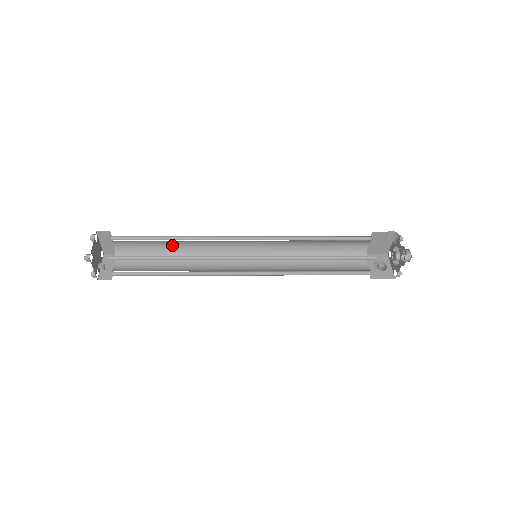
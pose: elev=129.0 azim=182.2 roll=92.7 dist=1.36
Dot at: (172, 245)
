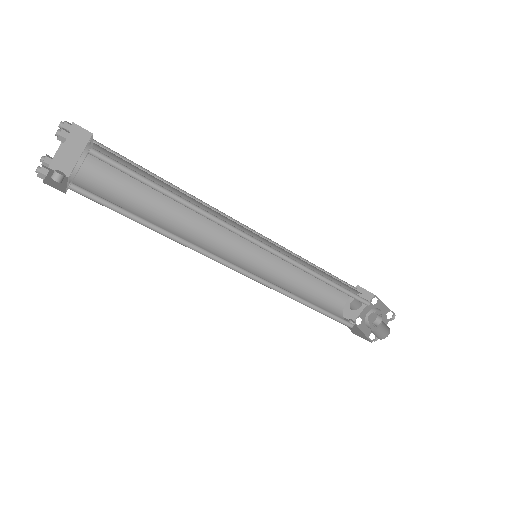
Dot at: (172, 187)
